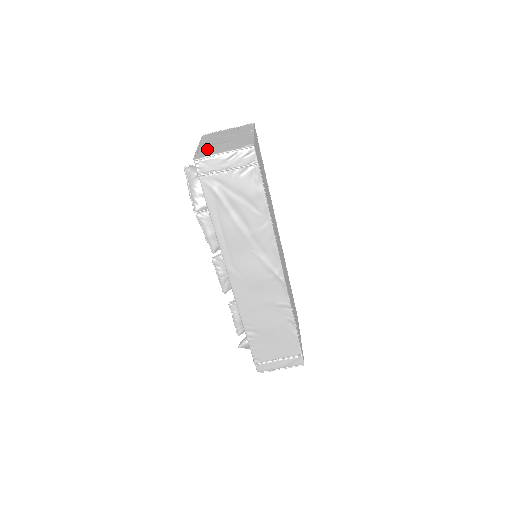
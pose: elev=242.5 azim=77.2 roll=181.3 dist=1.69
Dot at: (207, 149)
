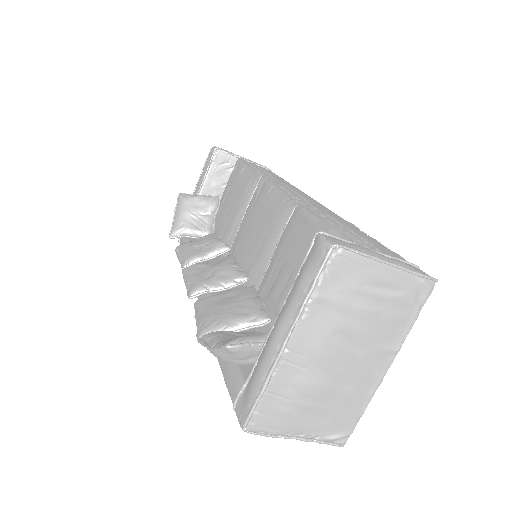
Dot at: (285, 395)
